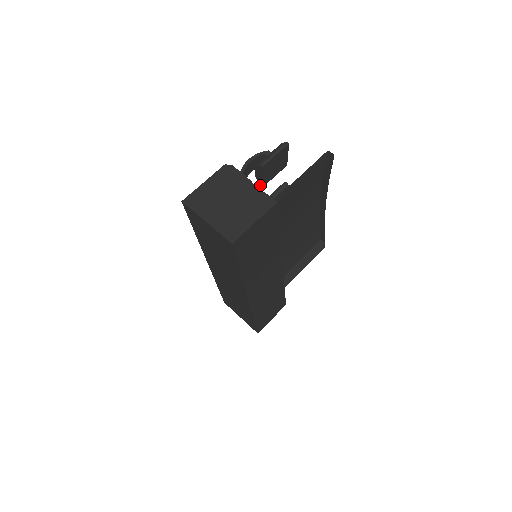
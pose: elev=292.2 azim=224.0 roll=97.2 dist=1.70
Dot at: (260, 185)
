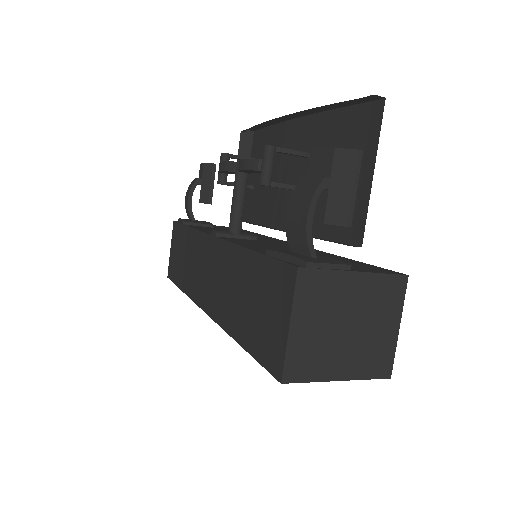
Dot at: occluded
